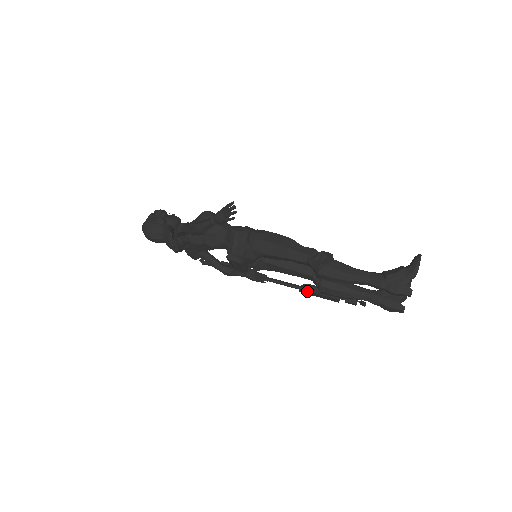
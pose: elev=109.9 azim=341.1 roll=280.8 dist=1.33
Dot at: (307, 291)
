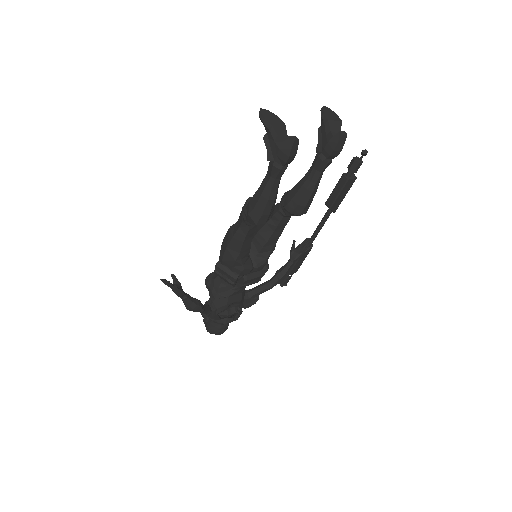
Dot at: (332, 207)
